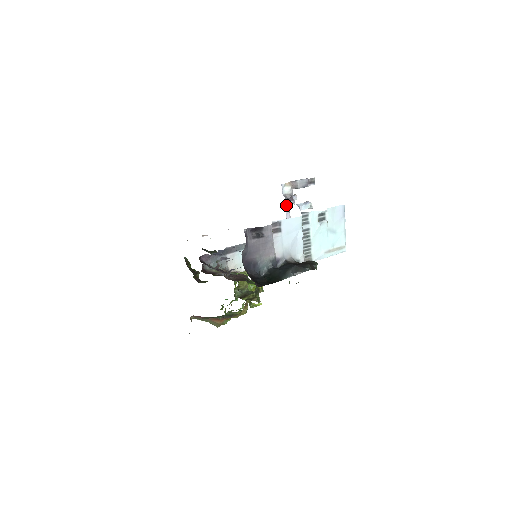
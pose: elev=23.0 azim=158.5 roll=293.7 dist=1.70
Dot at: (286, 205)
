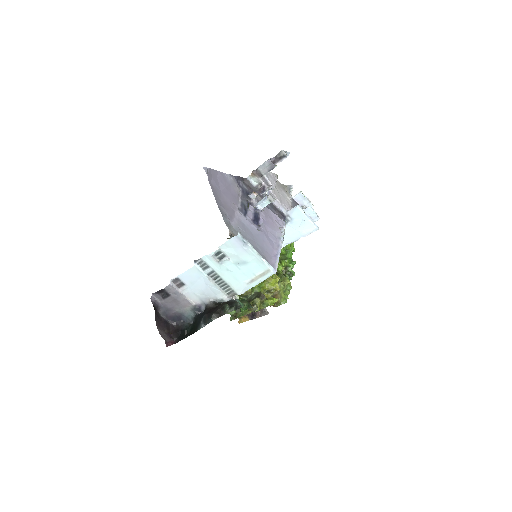
Dot at: (264, 195)
